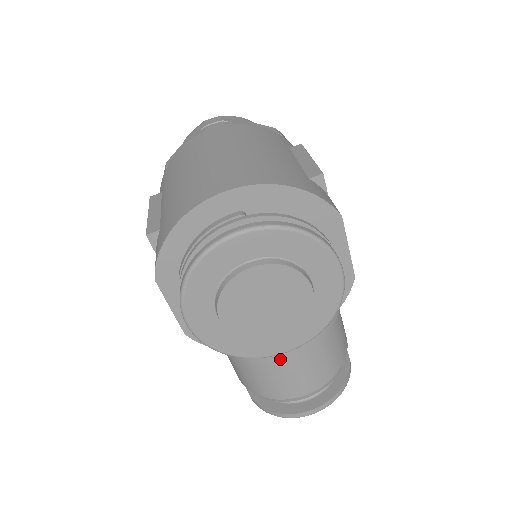
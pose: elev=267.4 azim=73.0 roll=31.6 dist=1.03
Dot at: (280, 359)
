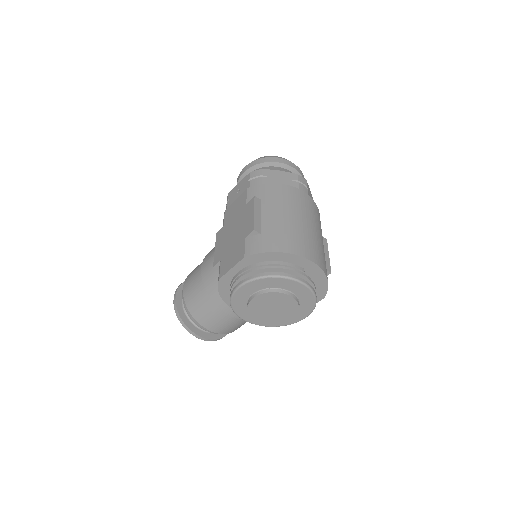
Dot at: (230, 314)
